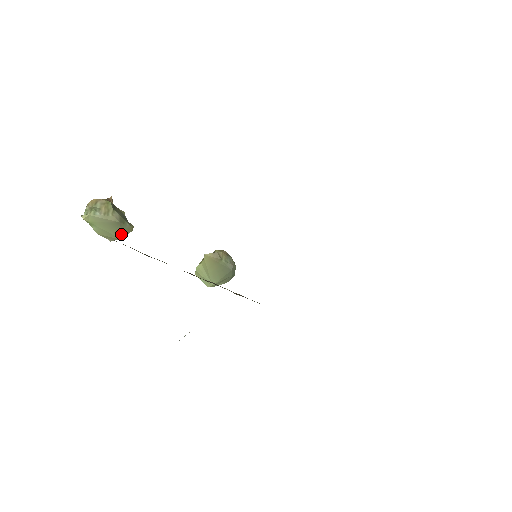
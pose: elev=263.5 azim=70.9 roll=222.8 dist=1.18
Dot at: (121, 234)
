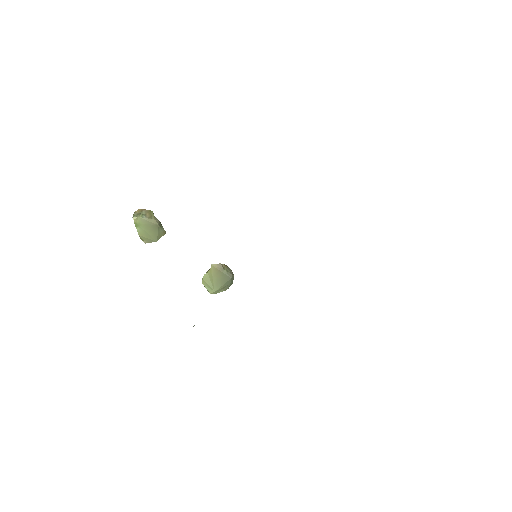
Dot at: (157, 236)
